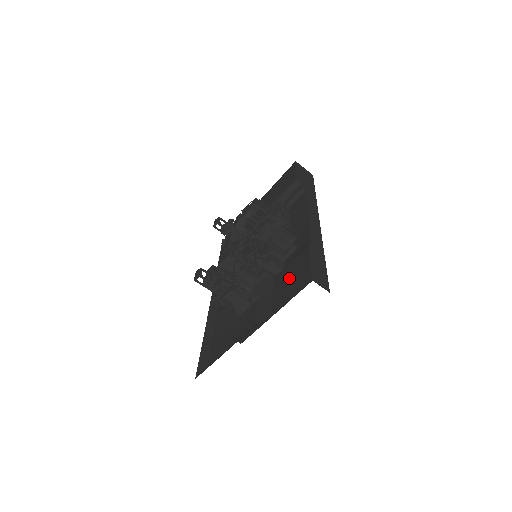
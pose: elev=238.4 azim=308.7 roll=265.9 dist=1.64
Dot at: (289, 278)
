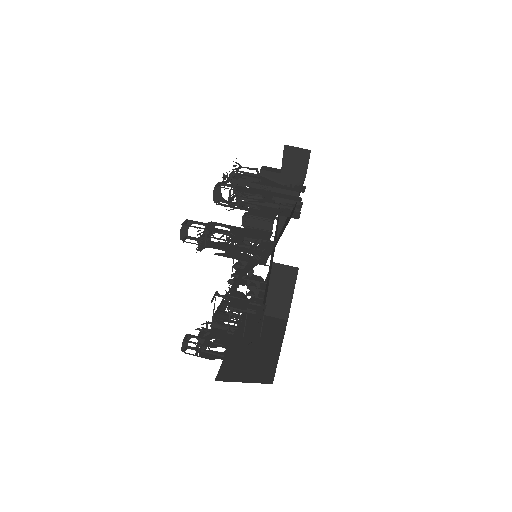
Dot at: occluded
